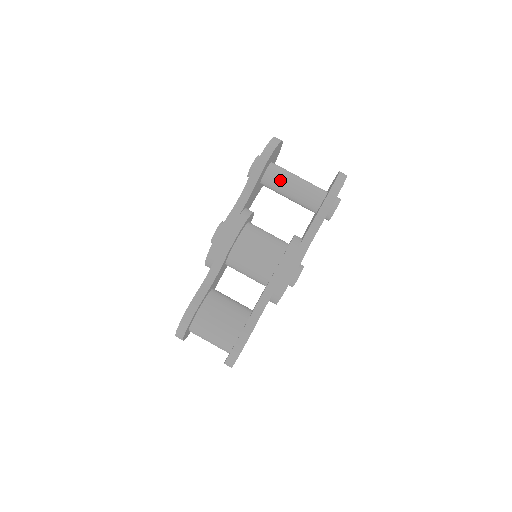
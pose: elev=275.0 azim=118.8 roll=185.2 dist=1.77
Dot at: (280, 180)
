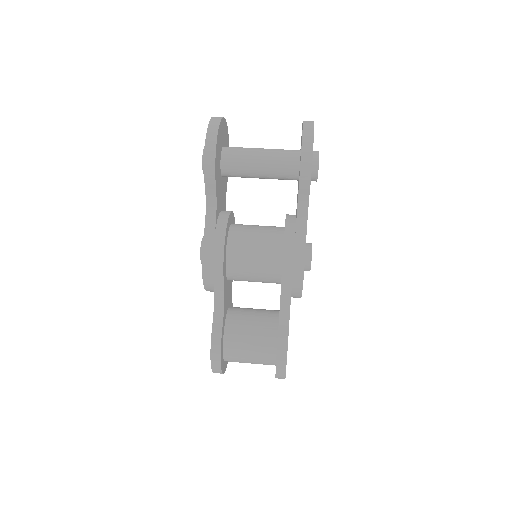
Dot at: (241, 165)
